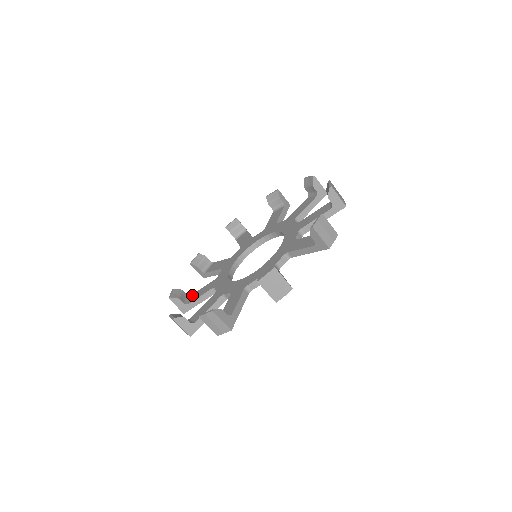
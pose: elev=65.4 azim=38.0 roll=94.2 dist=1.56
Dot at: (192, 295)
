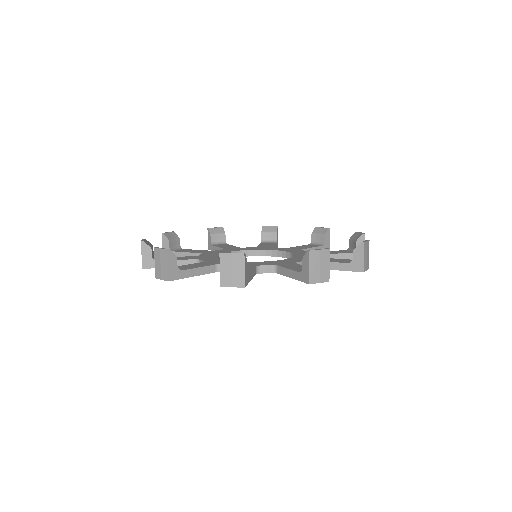
Dot at: occluded
